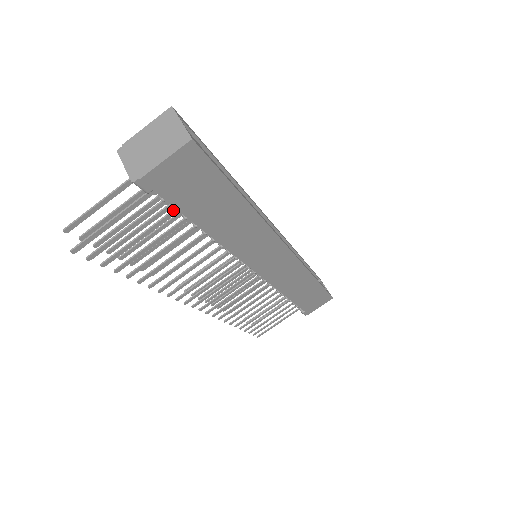
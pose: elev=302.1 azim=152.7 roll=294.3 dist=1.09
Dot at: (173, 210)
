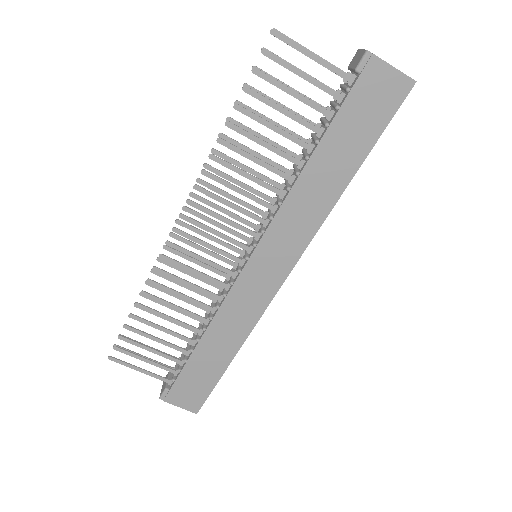
Dot at: (336, 106)
